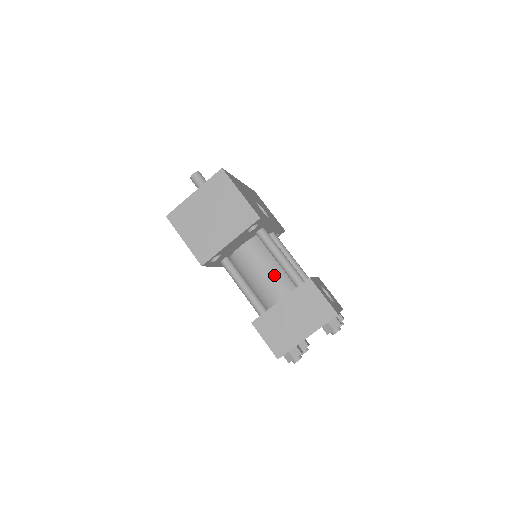
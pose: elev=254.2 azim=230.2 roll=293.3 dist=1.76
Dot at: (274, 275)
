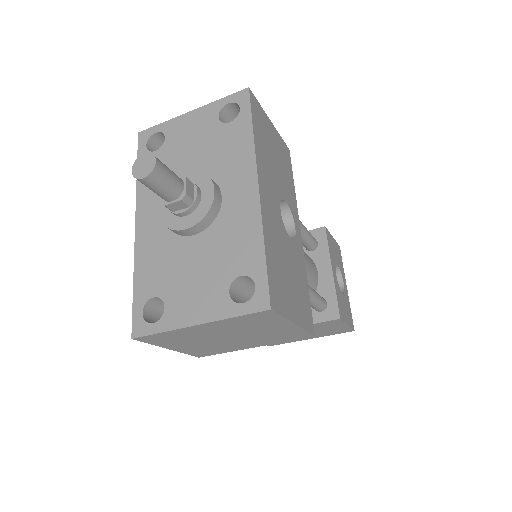
Dot at: occluded
